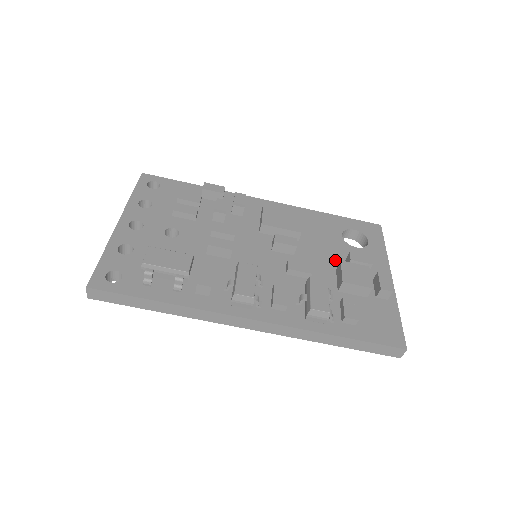
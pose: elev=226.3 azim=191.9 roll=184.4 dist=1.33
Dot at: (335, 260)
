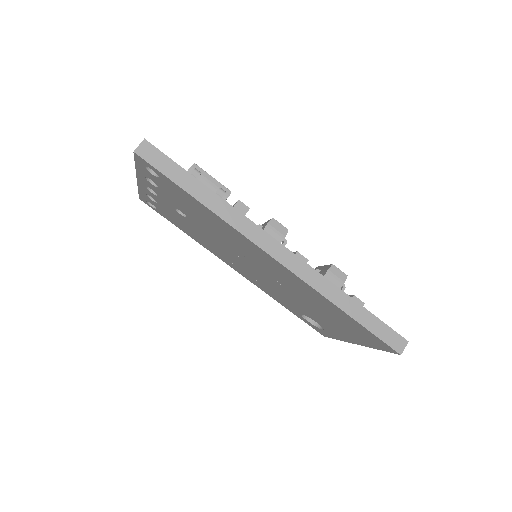
Dot at: occluded
